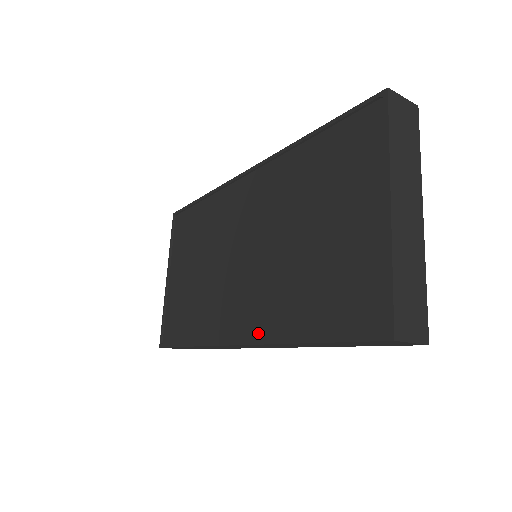
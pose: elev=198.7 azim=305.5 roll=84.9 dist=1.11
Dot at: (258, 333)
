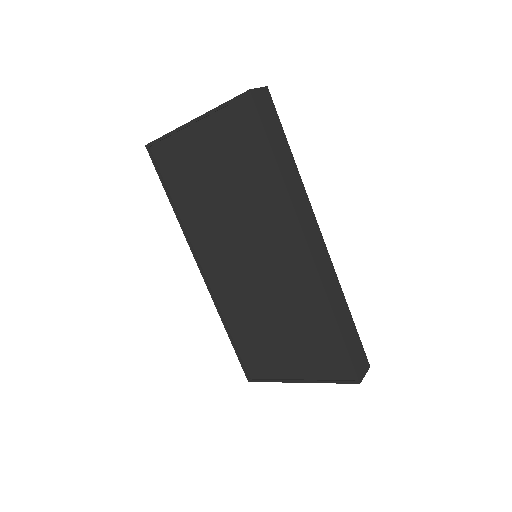
Dot at: (215, 290)
